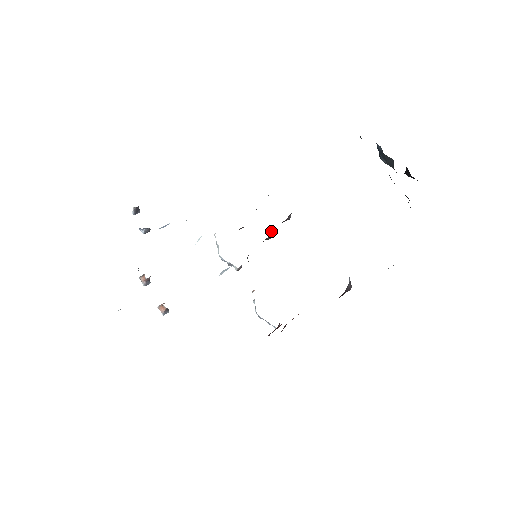
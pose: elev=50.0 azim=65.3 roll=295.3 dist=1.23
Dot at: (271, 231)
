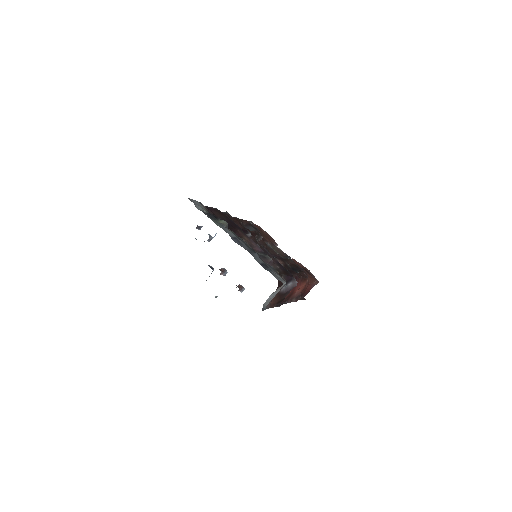
Dot at: (257, 236)
